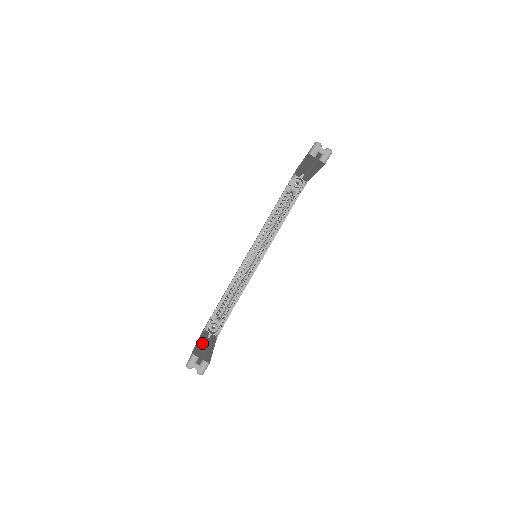
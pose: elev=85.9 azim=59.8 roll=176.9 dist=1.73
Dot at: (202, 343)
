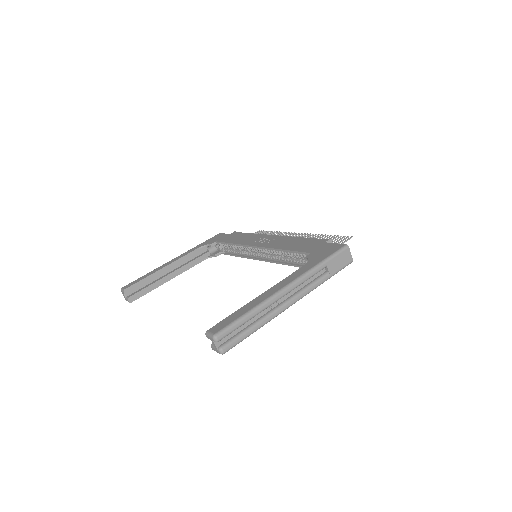
Dot at: (164, 271)
